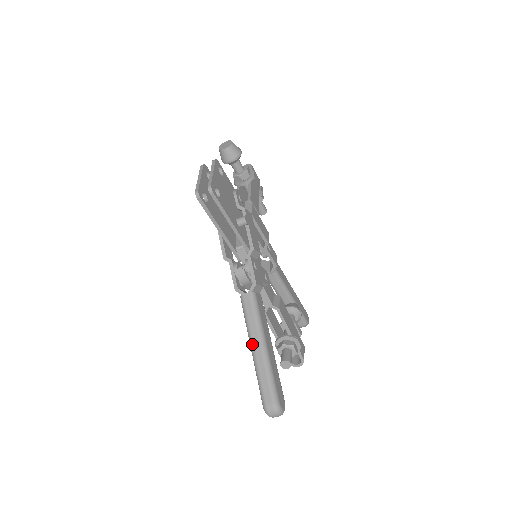
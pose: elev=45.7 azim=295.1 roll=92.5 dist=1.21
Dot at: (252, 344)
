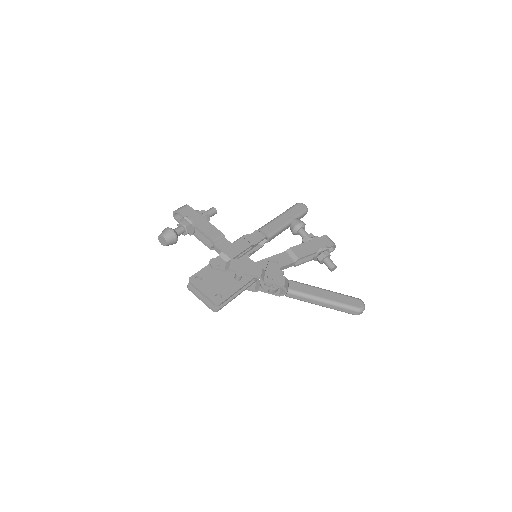
Dot at: occluded
